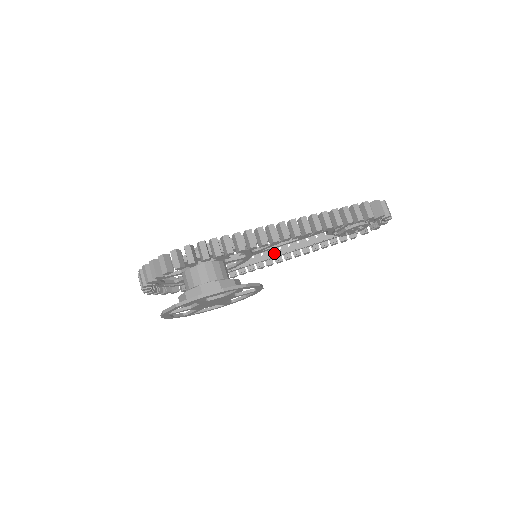
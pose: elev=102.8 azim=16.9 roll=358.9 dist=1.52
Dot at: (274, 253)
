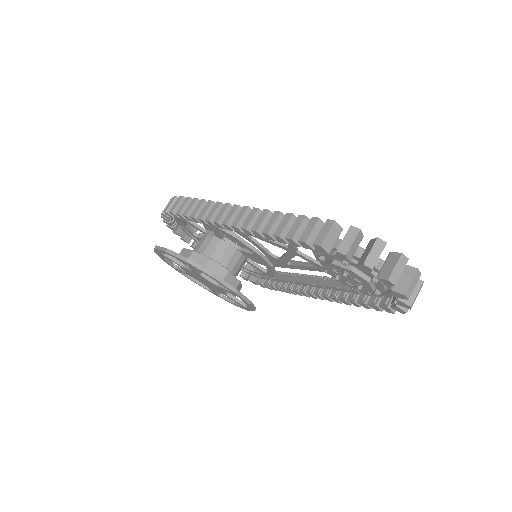
Dot at: (307, 278)
